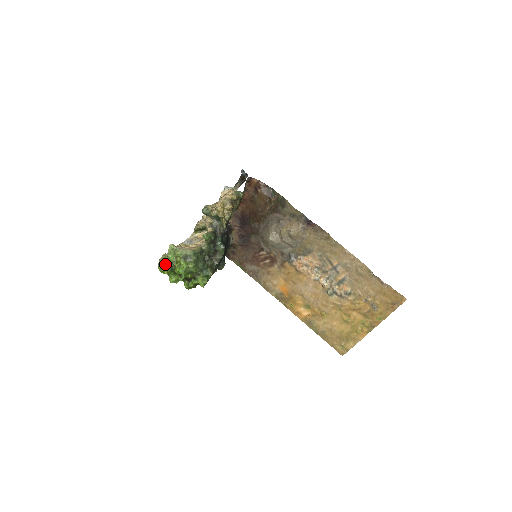
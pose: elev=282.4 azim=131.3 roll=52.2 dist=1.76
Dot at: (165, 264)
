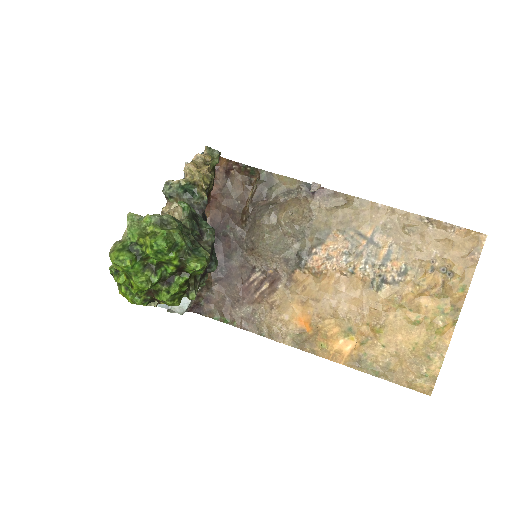
Dot at: (124, 248)
